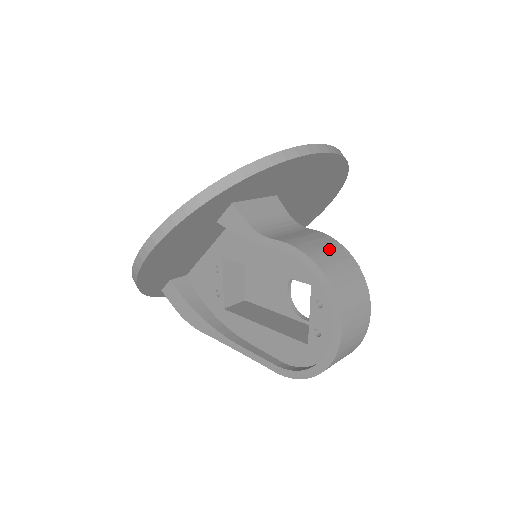
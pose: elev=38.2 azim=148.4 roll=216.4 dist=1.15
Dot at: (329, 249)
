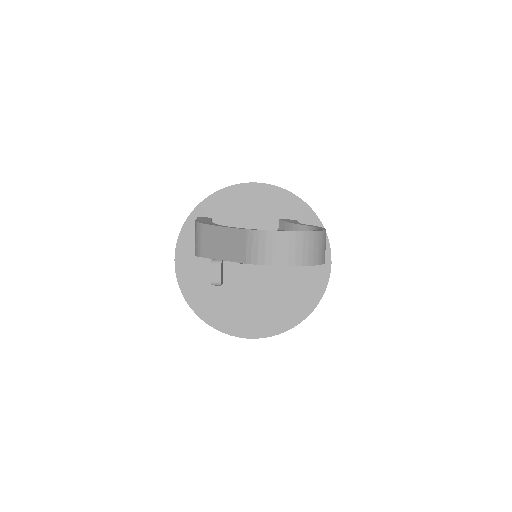
Dot at: occluded
